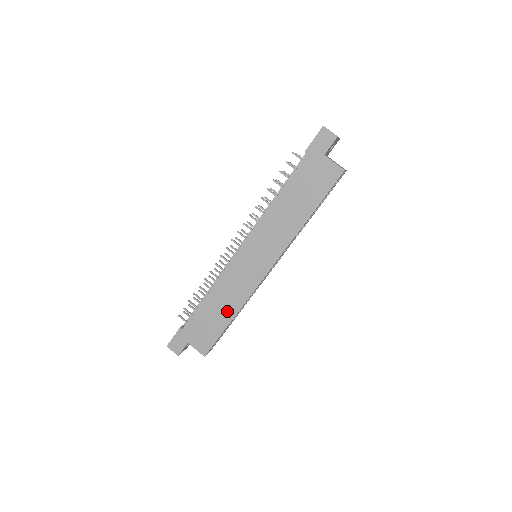
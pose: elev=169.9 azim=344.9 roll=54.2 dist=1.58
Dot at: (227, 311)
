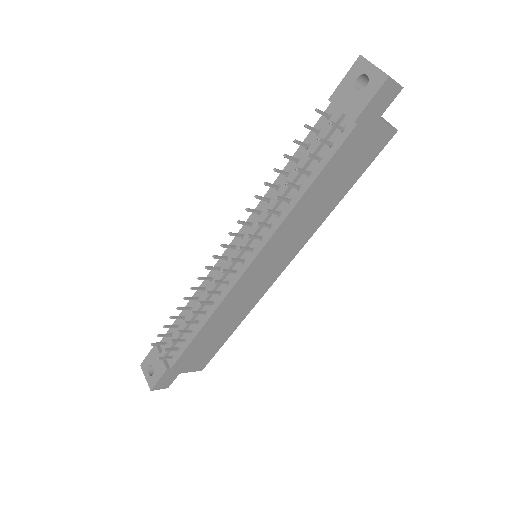
Dot at: (229, 326)
